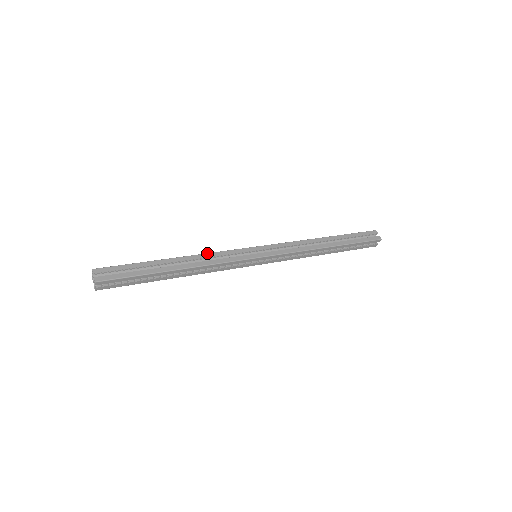
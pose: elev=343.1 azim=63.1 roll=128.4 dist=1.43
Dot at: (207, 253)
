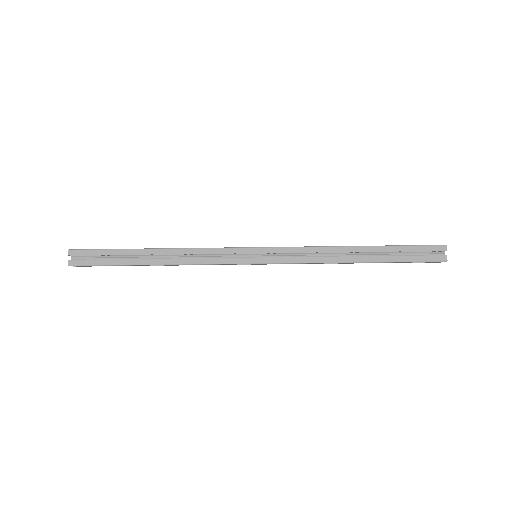
Dot at: occluded
